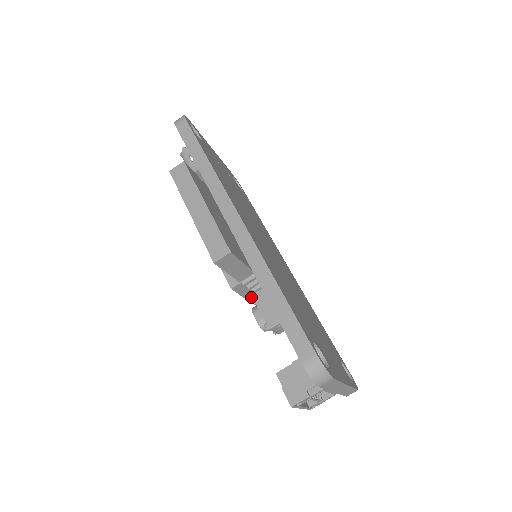
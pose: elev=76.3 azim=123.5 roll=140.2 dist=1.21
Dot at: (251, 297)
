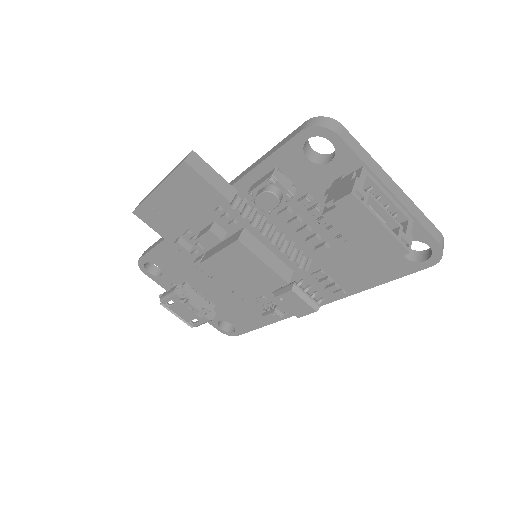
Dot at: (273, 265)
